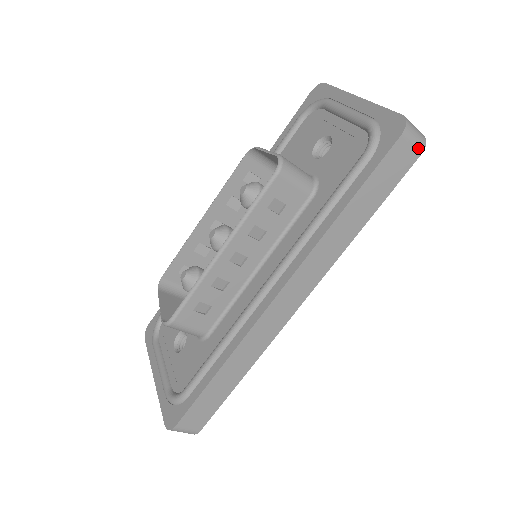
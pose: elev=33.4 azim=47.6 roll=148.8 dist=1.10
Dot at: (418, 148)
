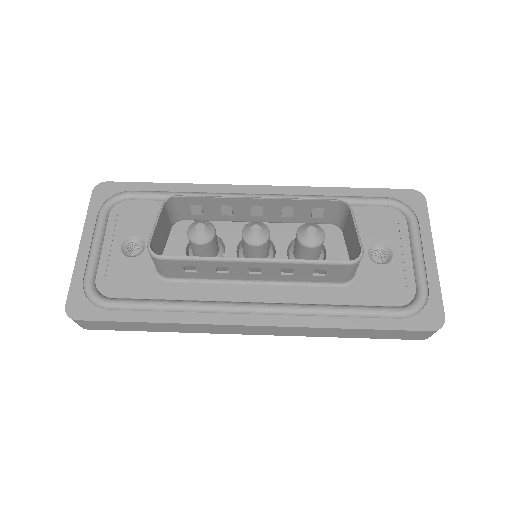
Dot at: (425, 338)
